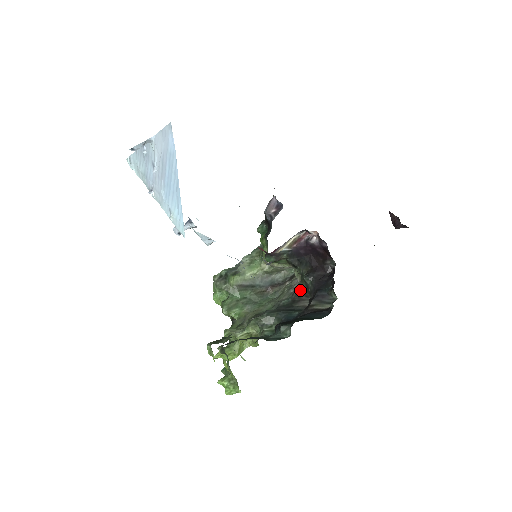
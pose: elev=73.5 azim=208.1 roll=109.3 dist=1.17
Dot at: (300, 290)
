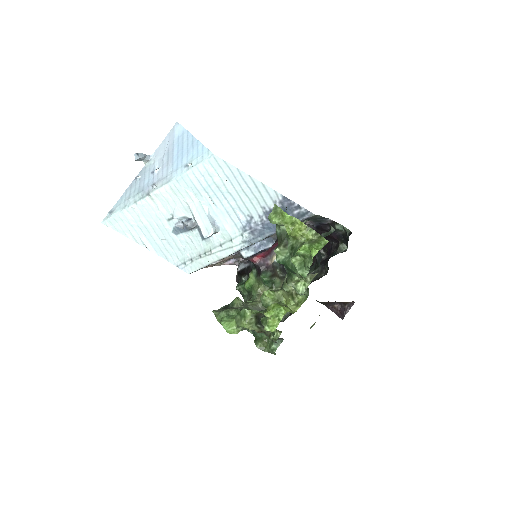
Dot at: occluded
